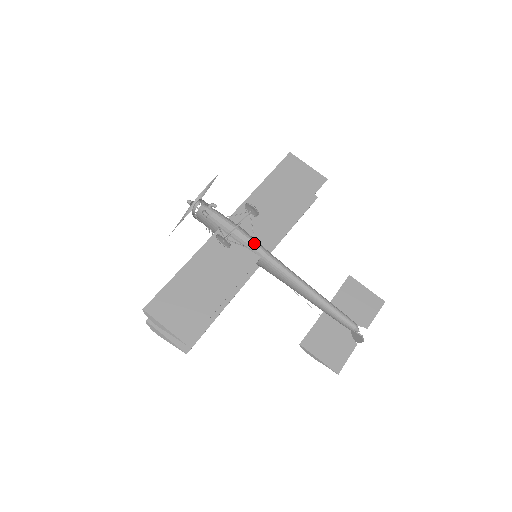
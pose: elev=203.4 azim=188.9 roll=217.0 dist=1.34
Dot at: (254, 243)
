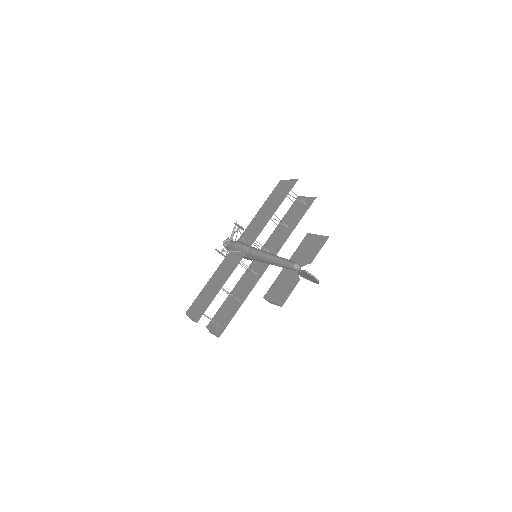
Dot at: (241, 246)
